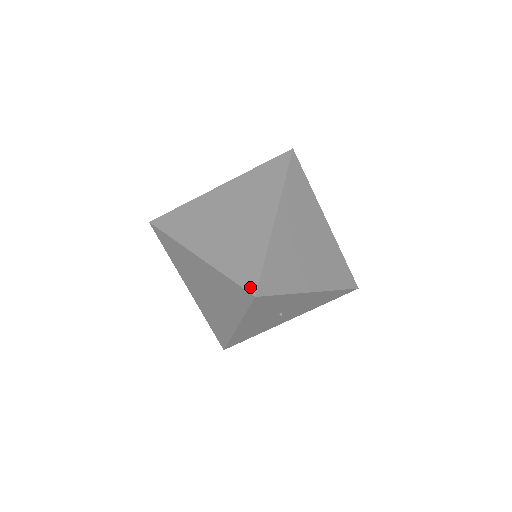
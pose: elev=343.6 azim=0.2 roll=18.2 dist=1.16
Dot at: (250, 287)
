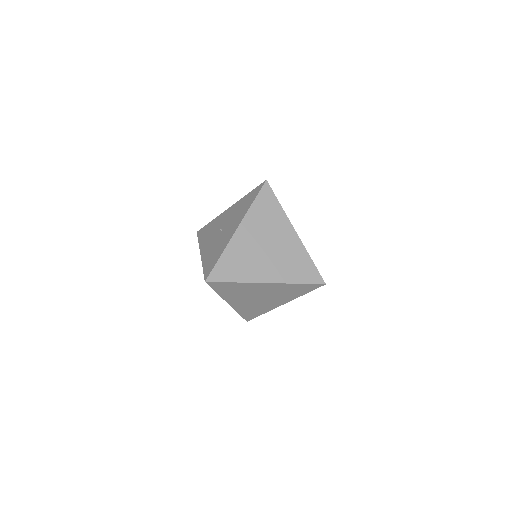
Dot at: (319, 281)
